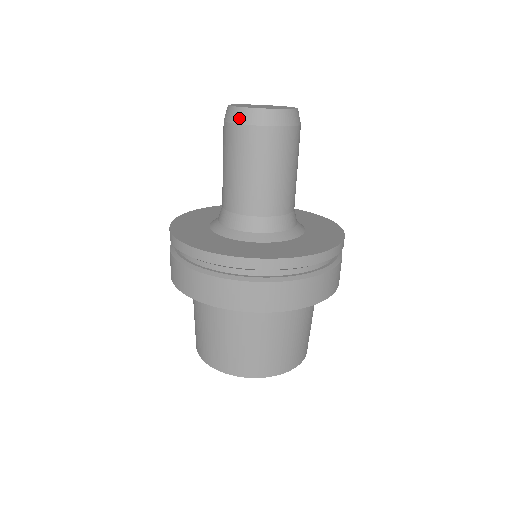
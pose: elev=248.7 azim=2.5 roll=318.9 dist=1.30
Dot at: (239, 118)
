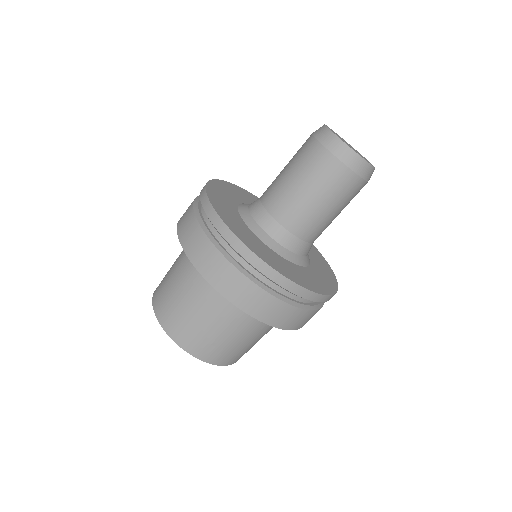
Dot at: (354, 165)
